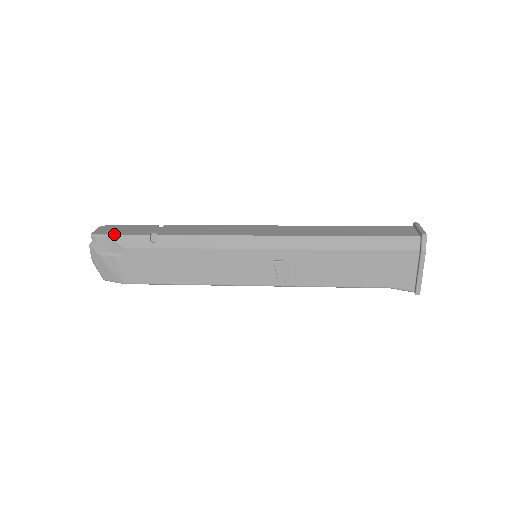
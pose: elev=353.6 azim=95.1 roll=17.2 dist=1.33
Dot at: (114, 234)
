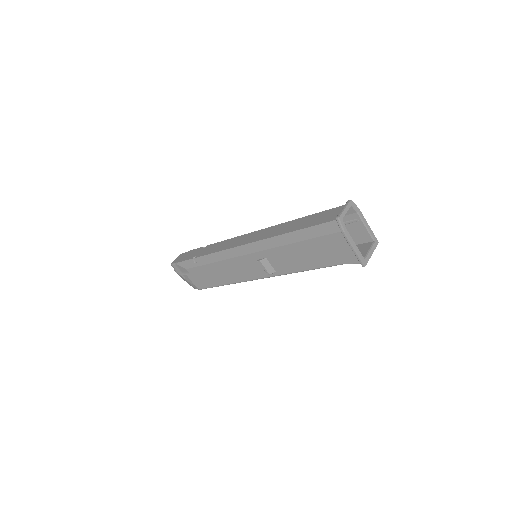
Dot at: (178, 262)
